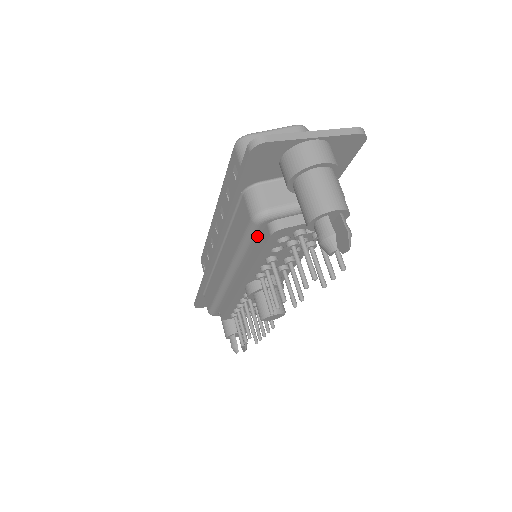
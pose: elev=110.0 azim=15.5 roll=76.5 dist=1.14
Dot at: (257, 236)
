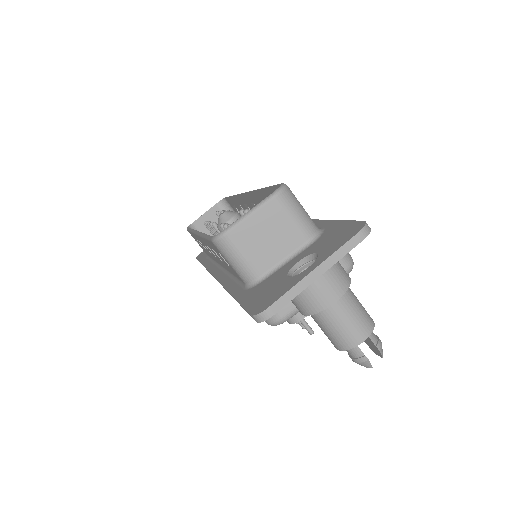
Dot at: occluded
